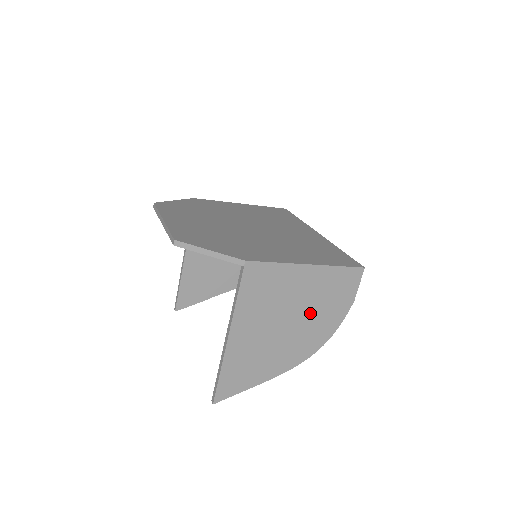
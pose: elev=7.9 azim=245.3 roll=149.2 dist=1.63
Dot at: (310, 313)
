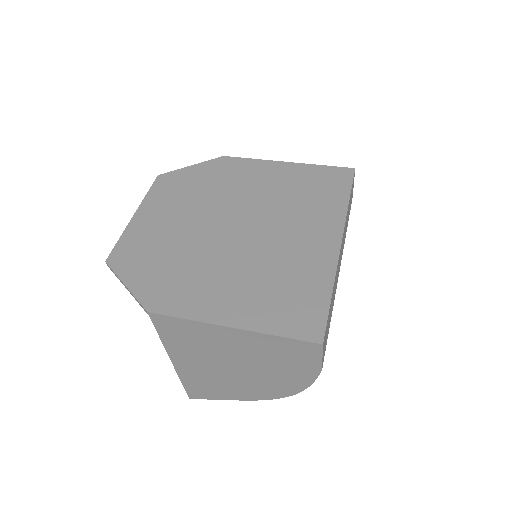
Dot at: (260, 366)
